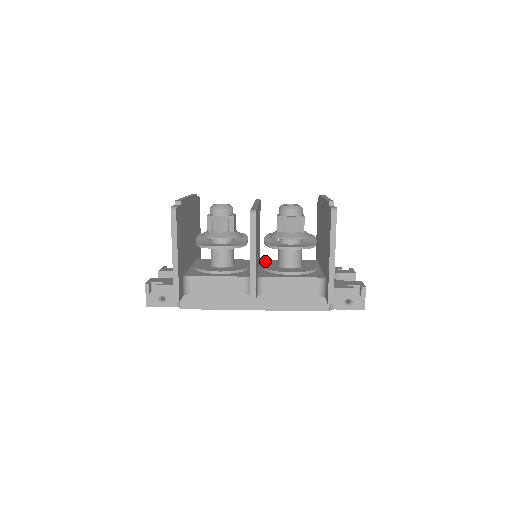
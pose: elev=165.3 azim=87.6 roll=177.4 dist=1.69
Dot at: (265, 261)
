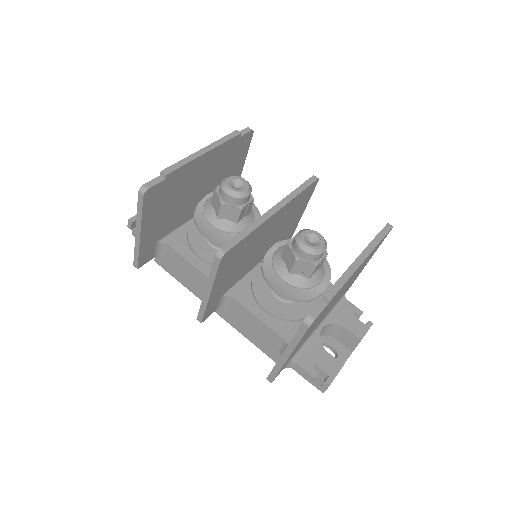
Dot at: occluded
